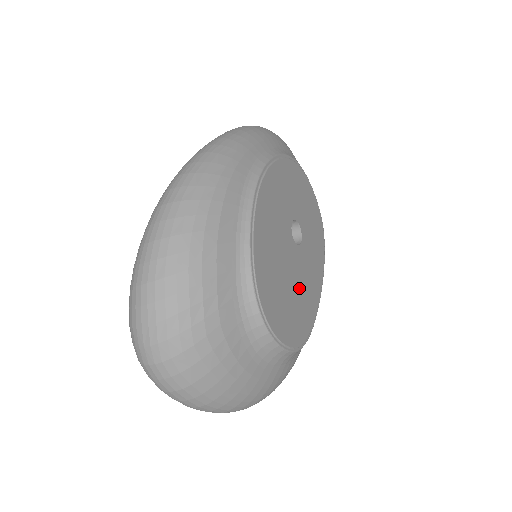
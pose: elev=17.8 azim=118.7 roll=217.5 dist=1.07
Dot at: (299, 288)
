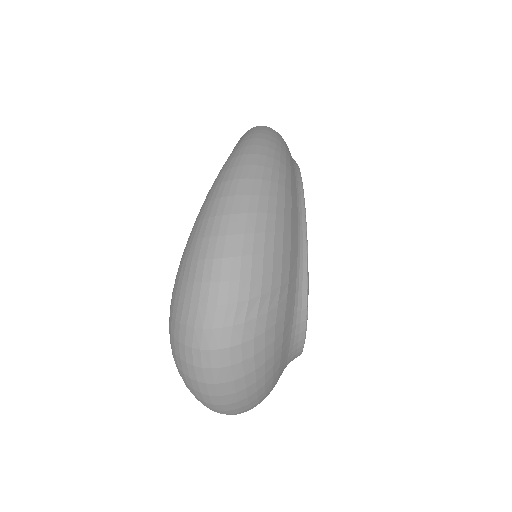
Dot at: occluded
